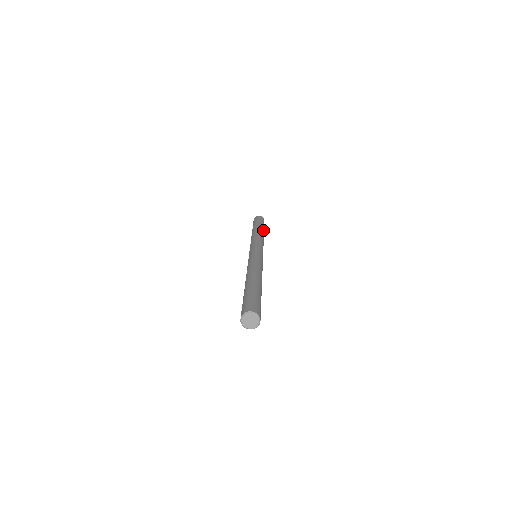
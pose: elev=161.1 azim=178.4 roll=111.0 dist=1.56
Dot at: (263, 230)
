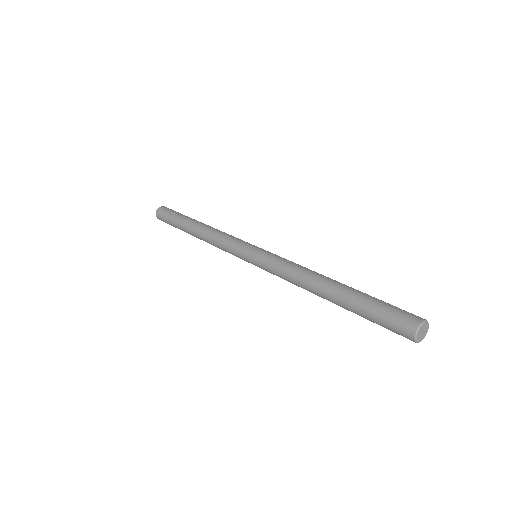
Dot at: occluded
